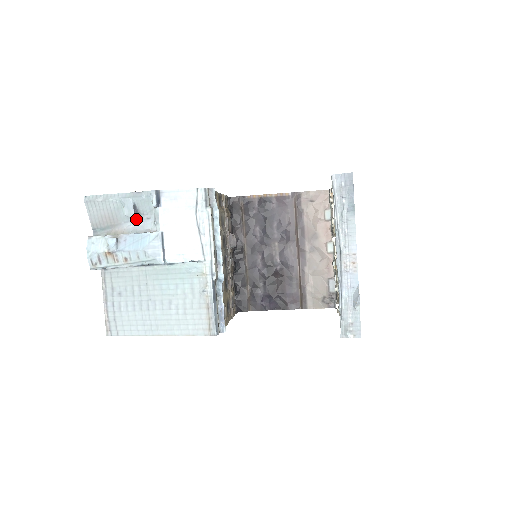
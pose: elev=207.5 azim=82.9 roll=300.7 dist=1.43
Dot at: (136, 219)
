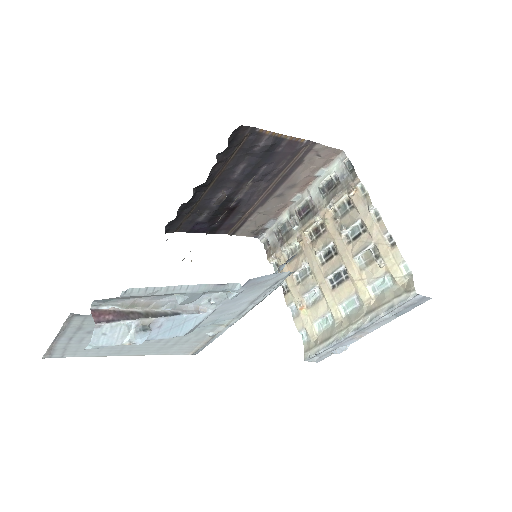
Dot at: occluded
